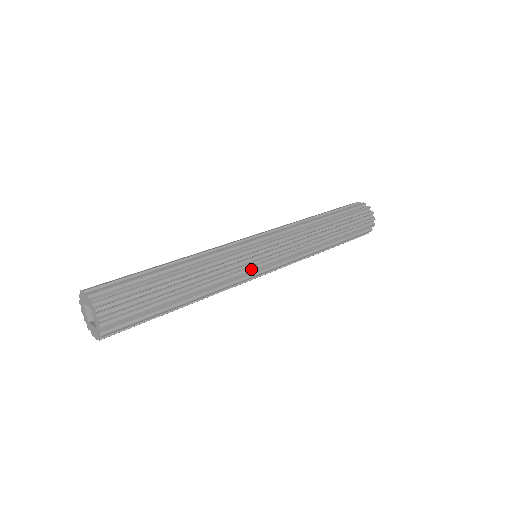
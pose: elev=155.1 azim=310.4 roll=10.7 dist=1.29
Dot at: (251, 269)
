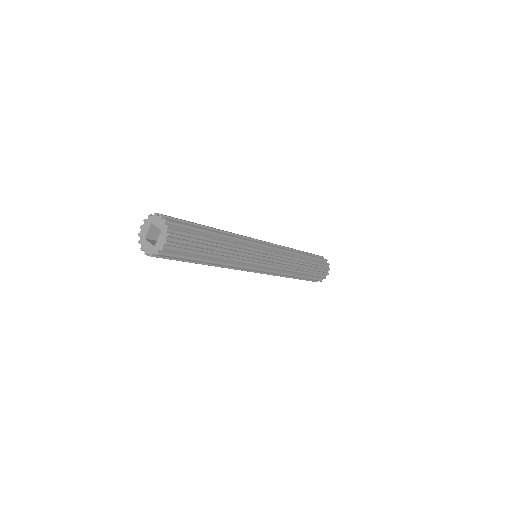
Dot at: (254, 242)
